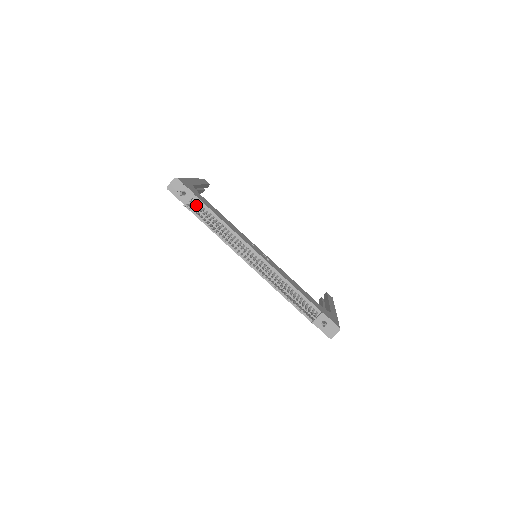
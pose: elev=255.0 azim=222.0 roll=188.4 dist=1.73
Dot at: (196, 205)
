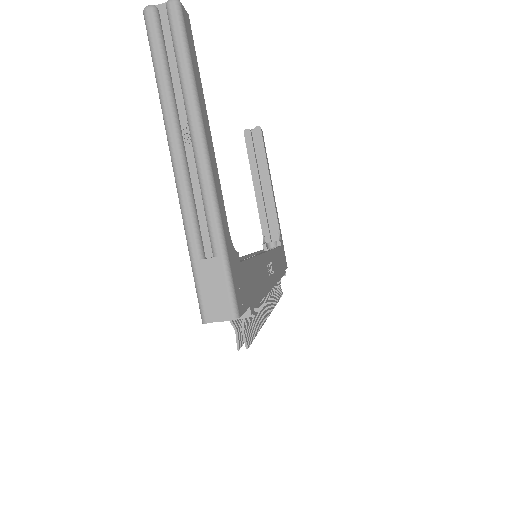
Dot at: (245, 322)
